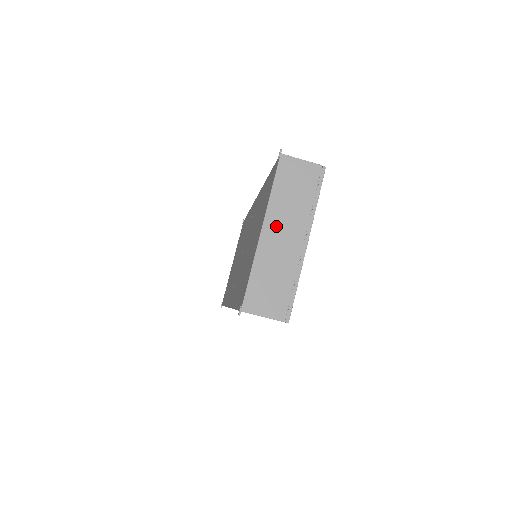
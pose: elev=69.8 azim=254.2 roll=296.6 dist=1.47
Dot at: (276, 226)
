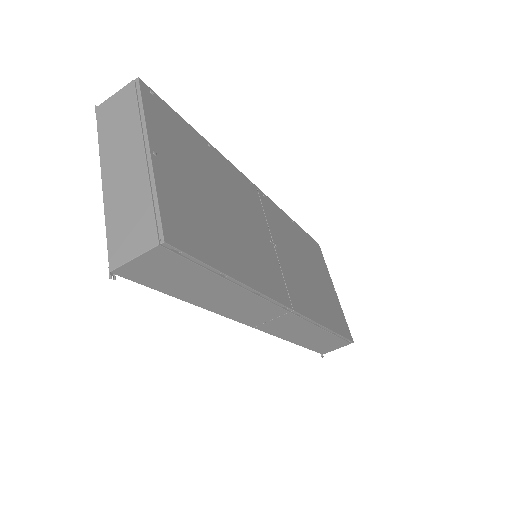
Dot at: (113, 164)
